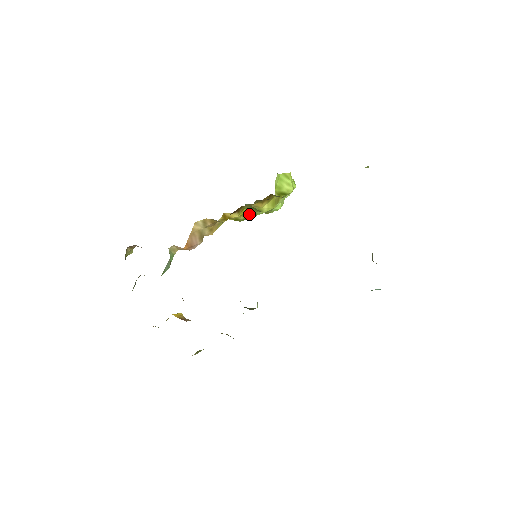
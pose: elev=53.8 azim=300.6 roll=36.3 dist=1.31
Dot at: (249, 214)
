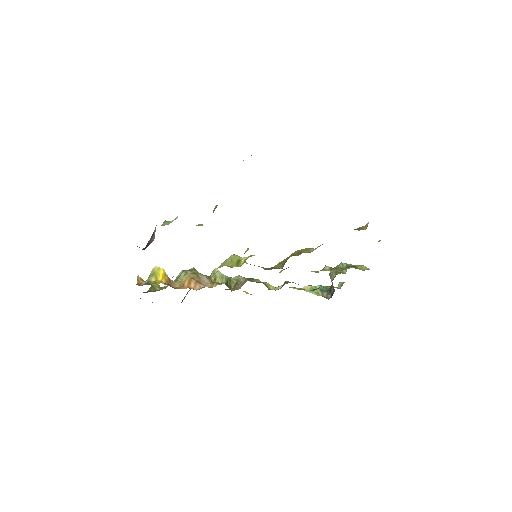
Dot at: occluded
